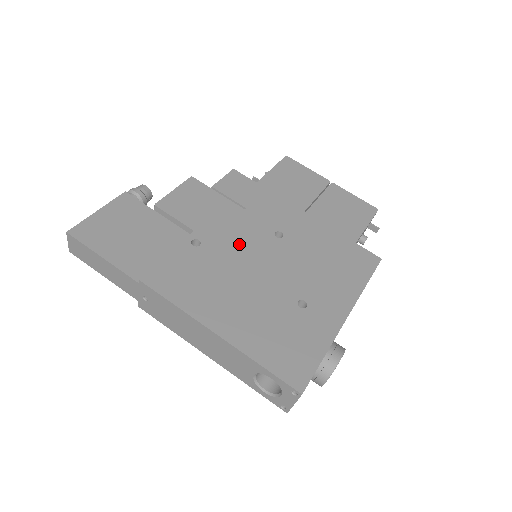
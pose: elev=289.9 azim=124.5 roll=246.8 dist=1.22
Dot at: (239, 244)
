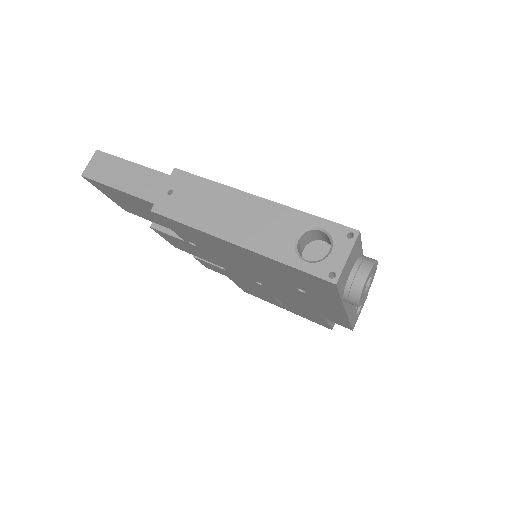
Dot at: occluded
